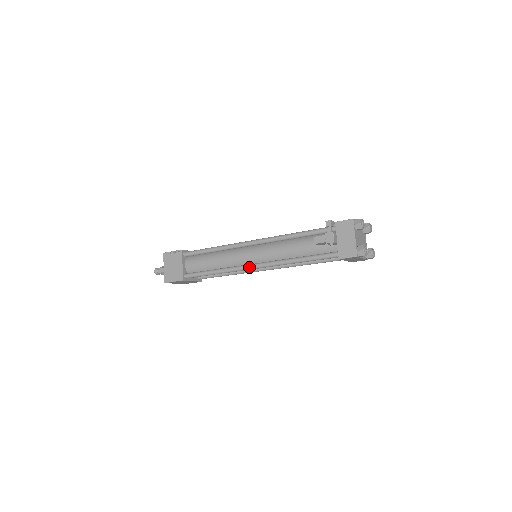
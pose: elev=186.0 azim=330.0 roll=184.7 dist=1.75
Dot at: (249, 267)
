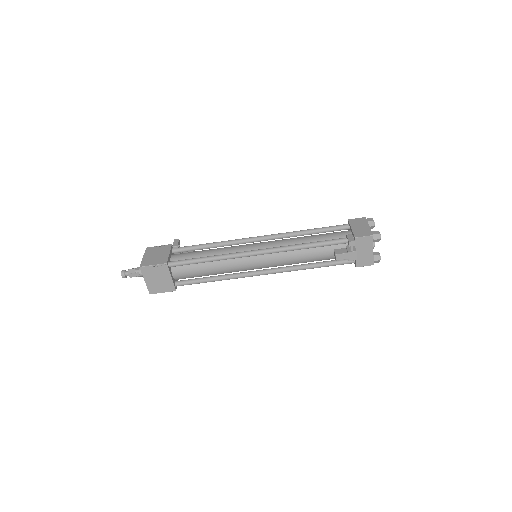
Dot at: (258, 275)
